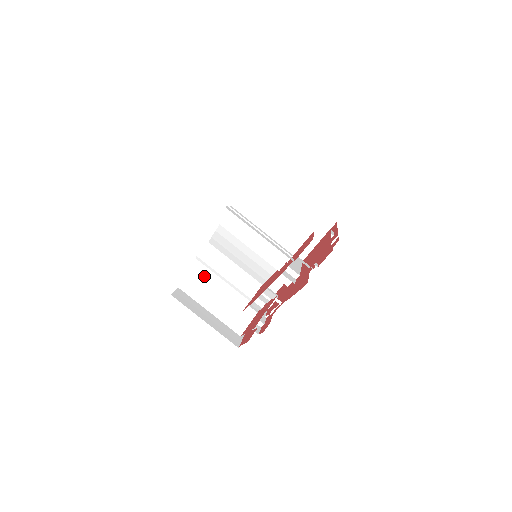
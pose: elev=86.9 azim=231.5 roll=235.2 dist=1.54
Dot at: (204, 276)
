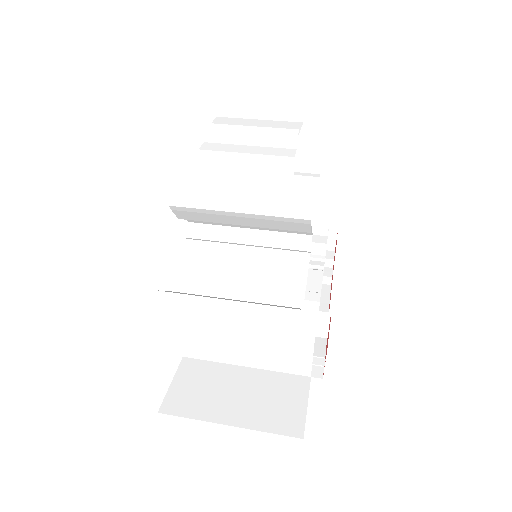
Dot at: (201, 216)
